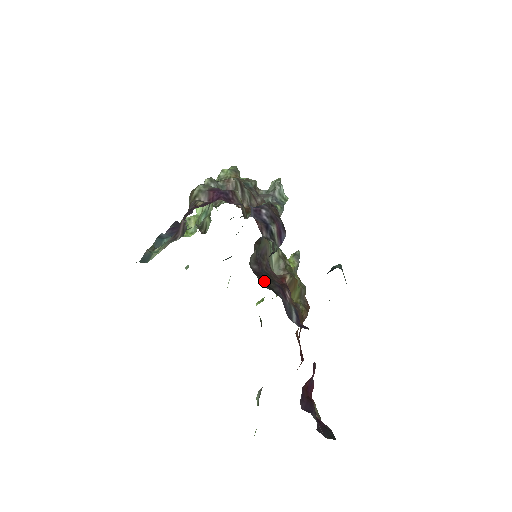
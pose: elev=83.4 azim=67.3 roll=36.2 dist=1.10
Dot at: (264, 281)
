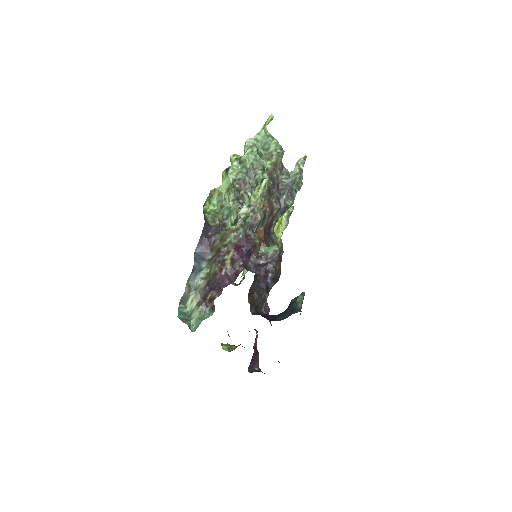
Dot at: (253, 299)
